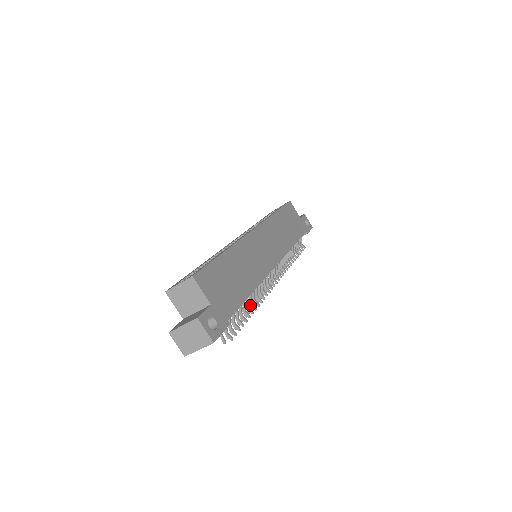
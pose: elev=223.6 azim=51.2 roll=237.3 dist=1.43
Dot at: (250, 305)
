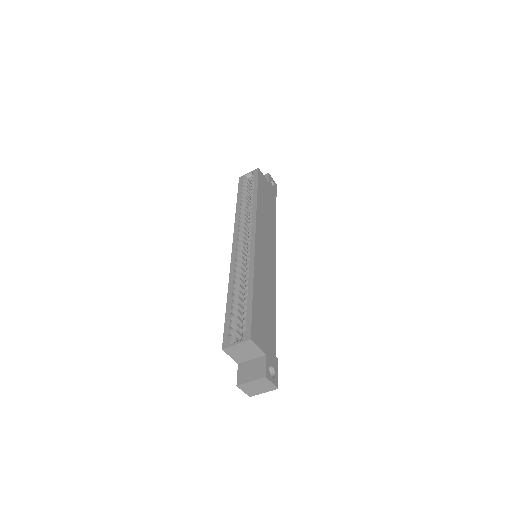
Dot at: occluded
